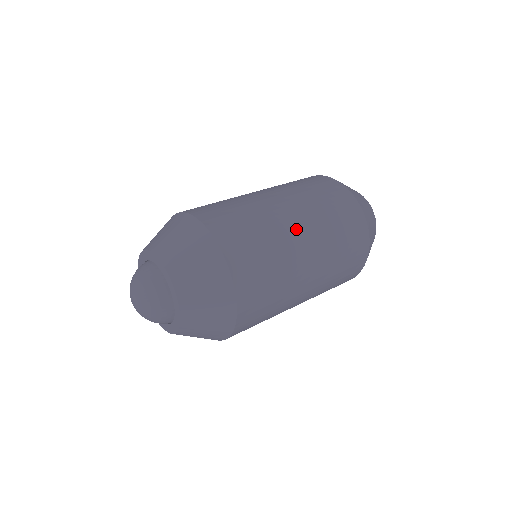
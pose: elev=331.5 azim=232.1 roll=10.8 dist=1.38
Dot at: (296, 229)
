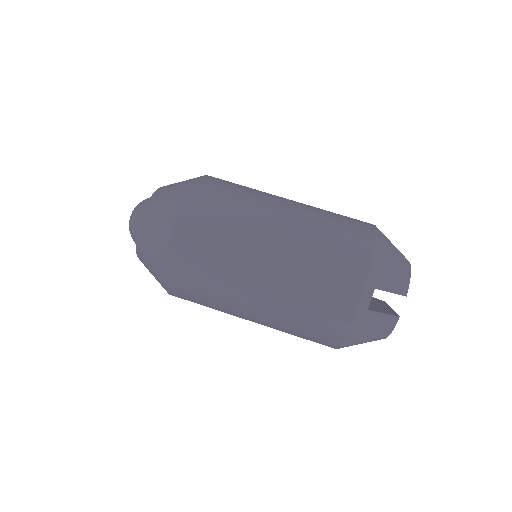
Dot at: (247, 316)
